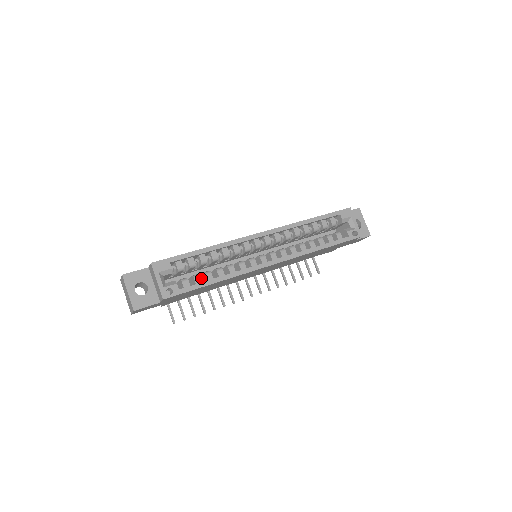
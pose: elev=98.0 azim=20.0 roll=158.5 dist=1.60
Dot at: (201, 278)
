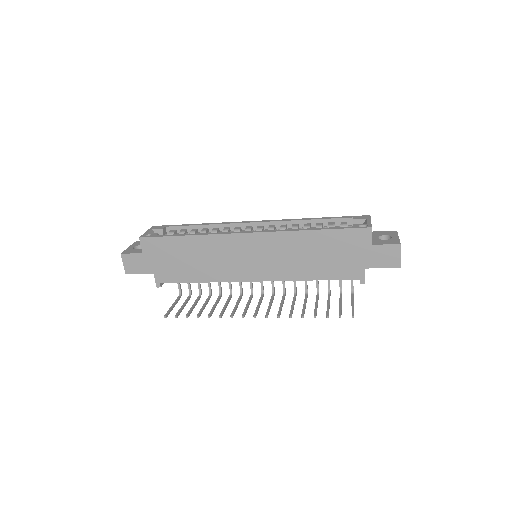
Dot at: occluded
